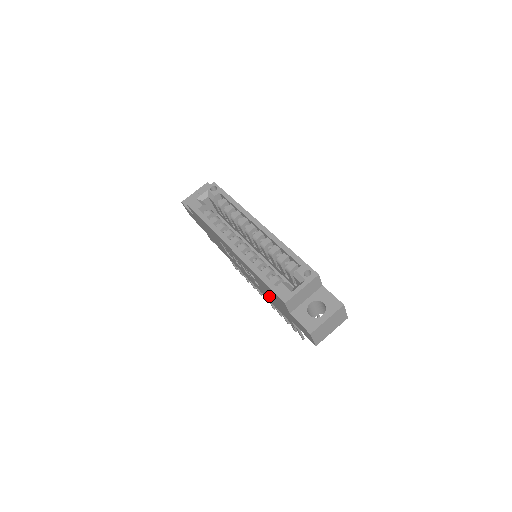
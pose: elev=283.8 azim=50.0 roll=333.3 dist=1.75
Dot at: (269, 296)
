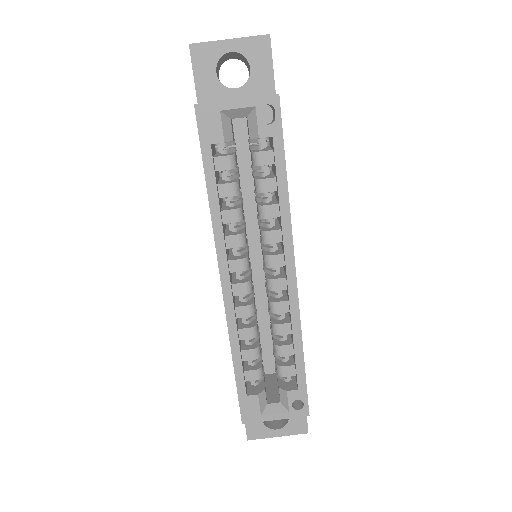
Dot at: occluded
